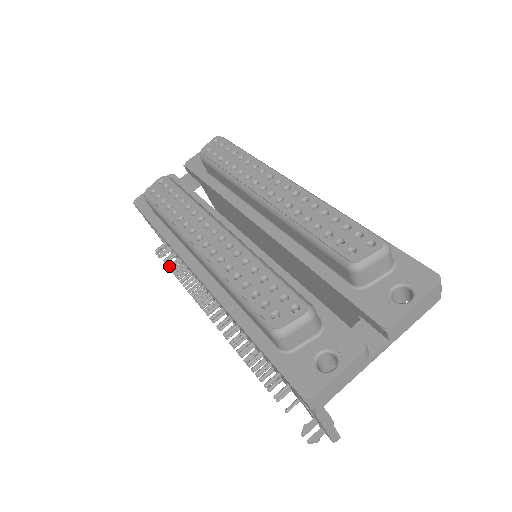
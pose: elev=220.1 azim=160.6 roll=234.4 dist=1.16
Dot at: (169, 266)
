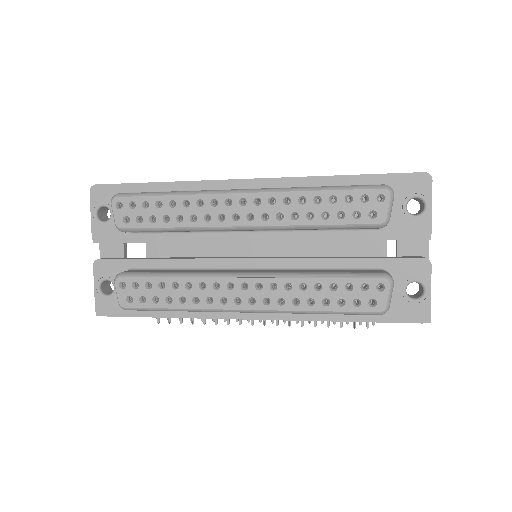
Dot at: occluded
